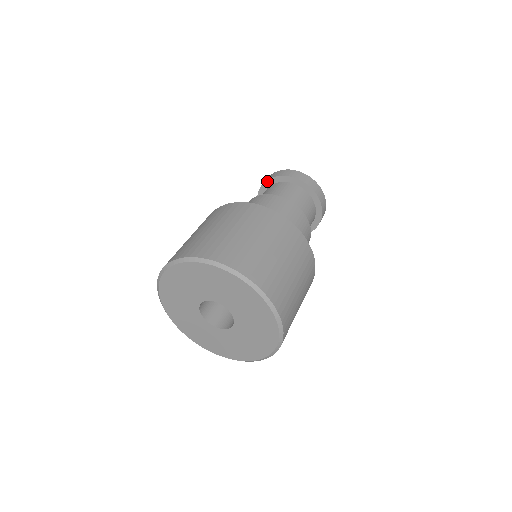
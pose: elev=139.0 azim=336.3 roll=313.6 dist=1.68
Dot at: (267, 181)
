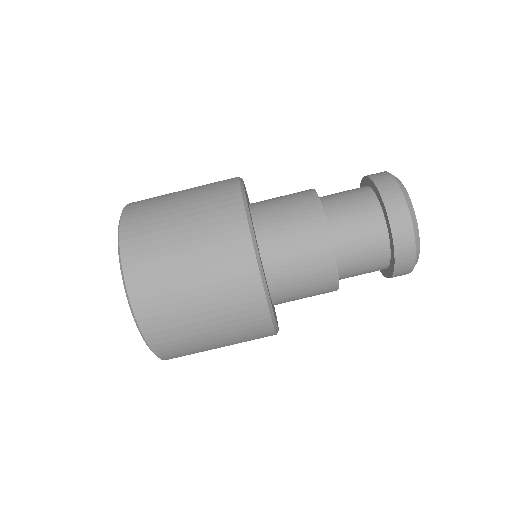
Dot at: (384, 206)
